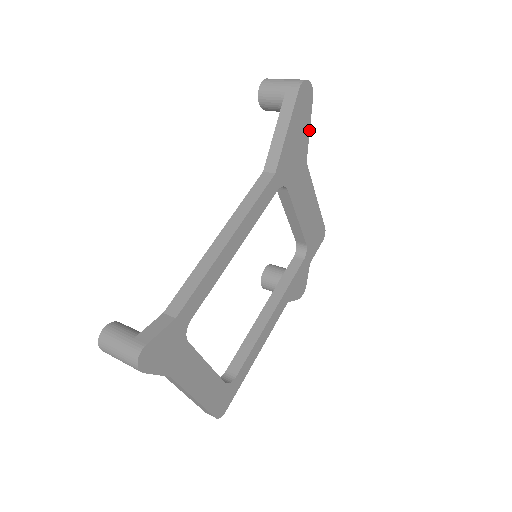
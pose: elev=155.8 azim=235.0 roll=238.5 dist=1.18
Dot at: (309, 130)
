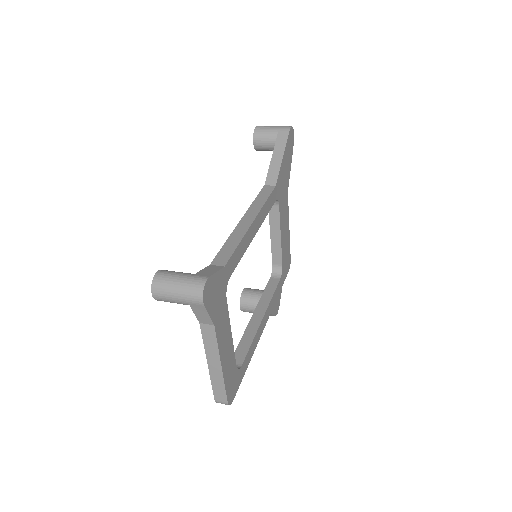
Dot at: (290, 167)
